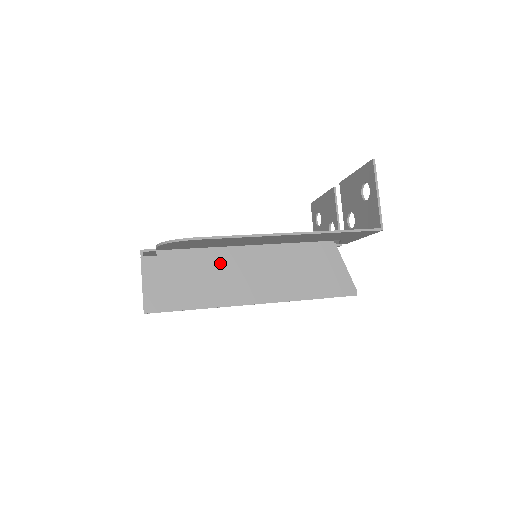
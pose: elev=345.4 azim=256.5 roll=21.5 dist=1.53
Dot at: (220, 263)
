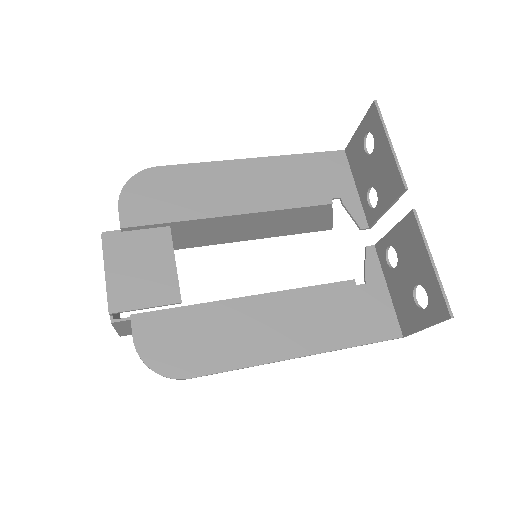
Dot at: occluded
